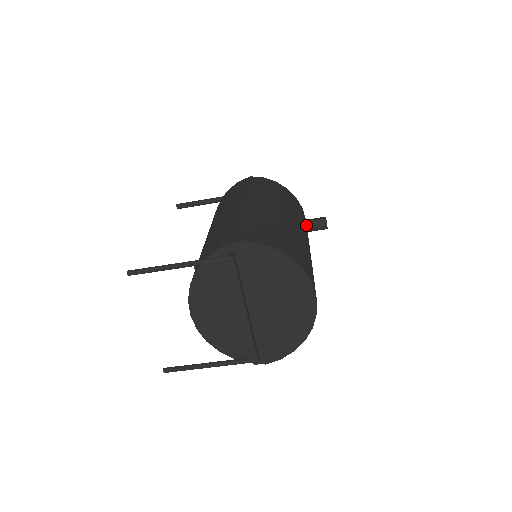
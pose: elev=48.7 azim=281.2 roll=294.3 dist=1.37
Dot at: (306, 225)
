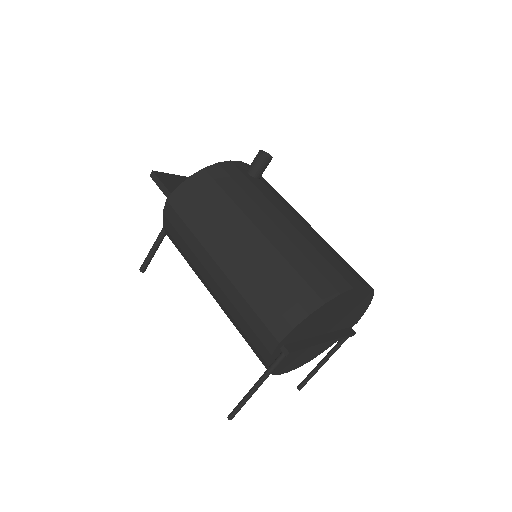
Dot at: (254, 178)
